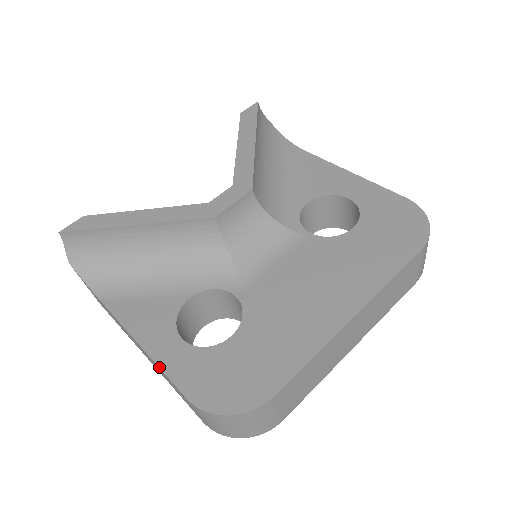
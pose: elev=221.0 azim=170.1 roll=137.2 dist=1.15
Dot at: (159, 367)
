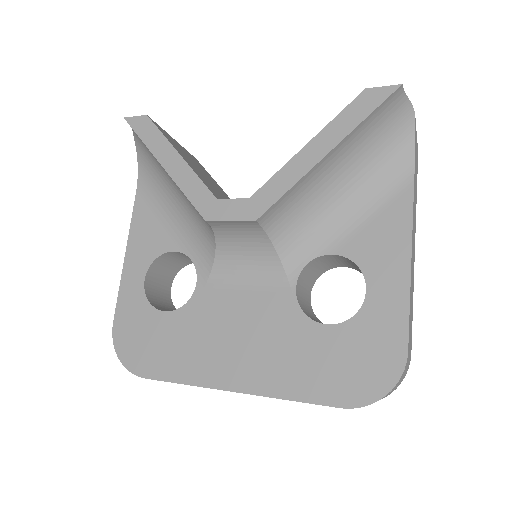
Dot at: (120, 284)
